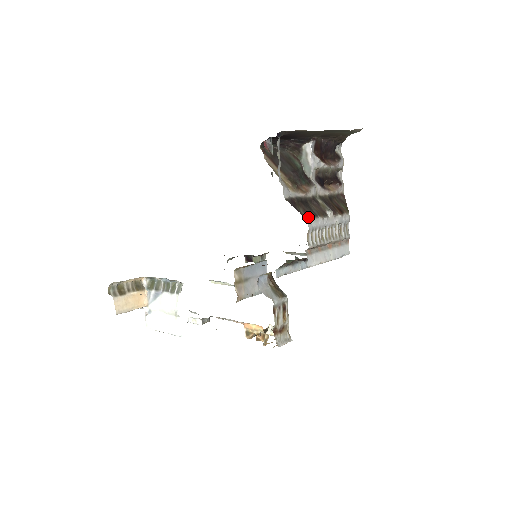
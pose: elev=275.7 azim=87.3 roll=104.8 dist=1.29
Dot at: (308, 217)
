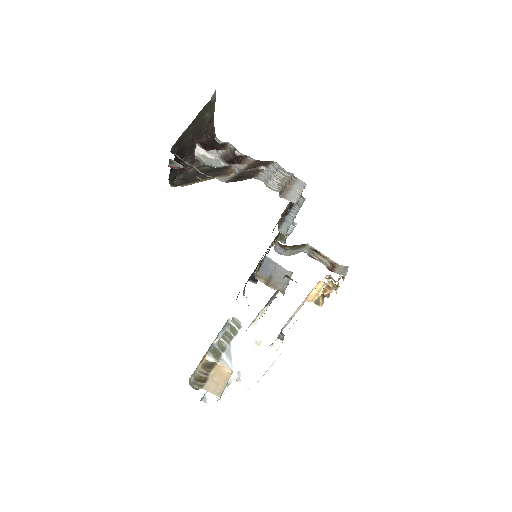
Dot at: (253, 177)
